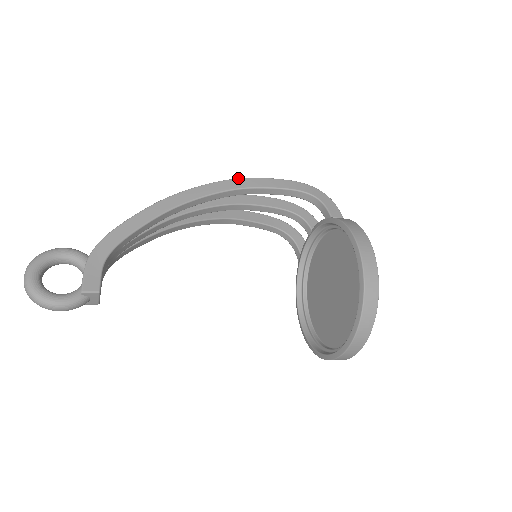
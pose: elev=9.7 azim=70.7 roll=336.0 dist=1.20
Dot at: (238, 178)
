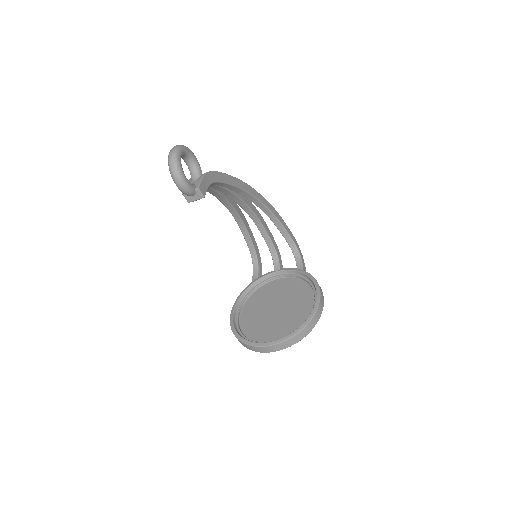
Dot at: (274, 208)
